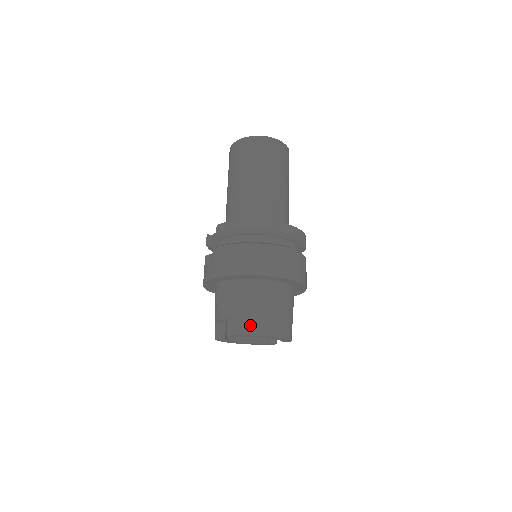
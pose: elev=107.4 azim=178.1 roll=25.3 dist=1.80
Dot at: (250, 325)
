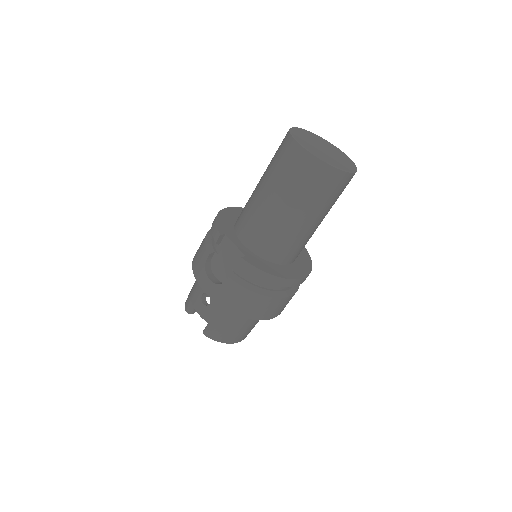
Dot at: (229, 338)
